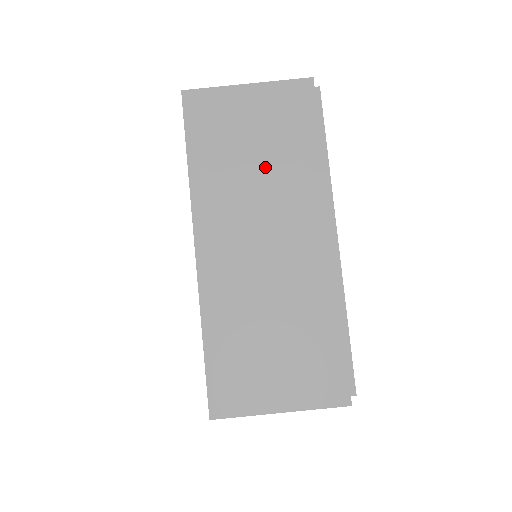
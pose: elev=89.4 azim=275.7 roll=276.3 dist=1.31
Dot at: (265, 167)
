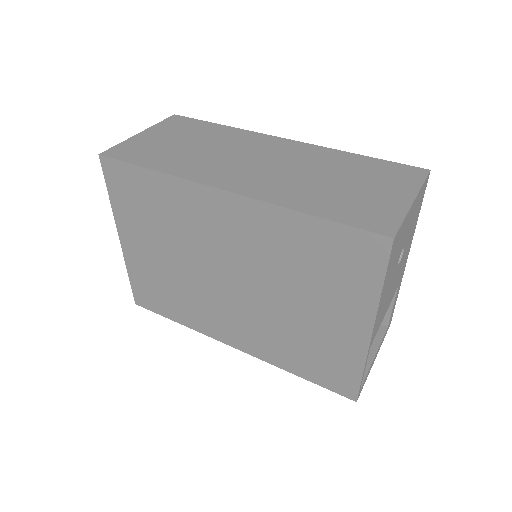
Dot at: (205, 144)
